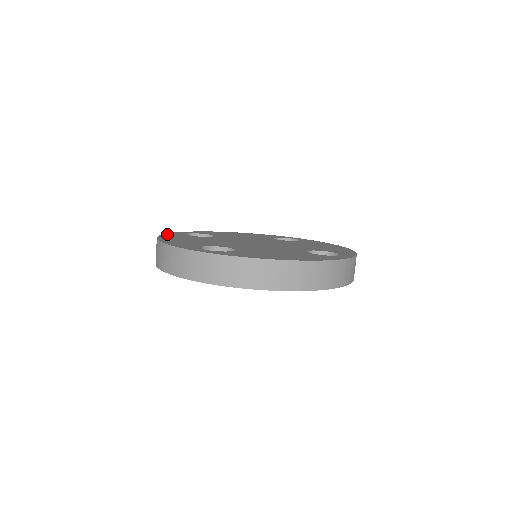
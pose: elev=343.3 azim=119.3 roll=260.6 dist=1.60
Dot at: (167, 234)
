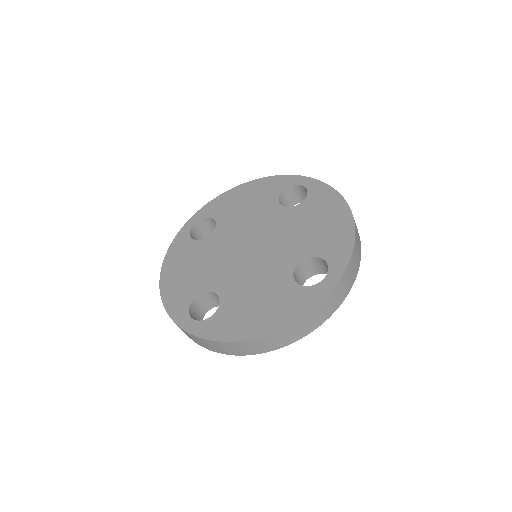
Dot at: (172, 246)
